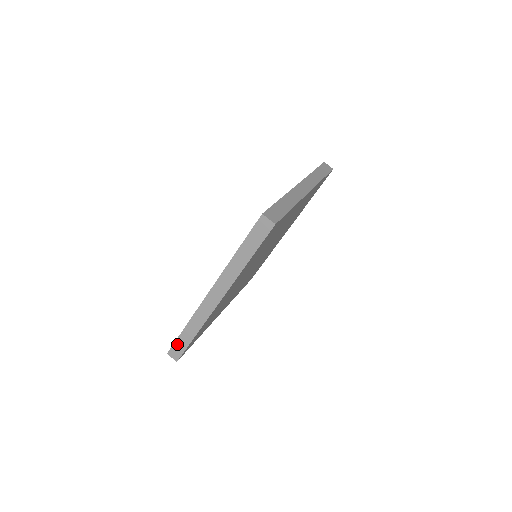
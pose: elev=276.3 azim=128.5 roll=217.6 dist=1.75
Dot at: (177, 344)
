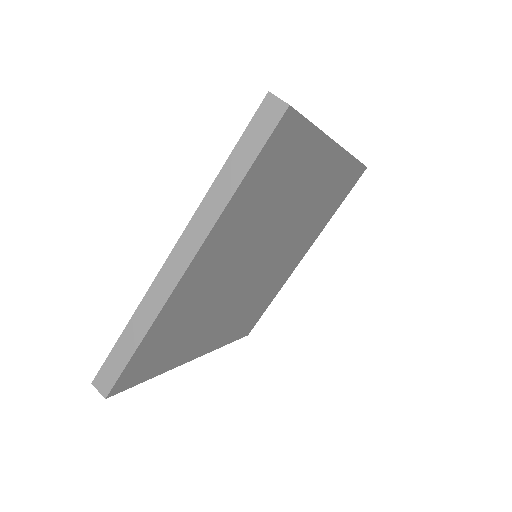
Dot at: (110, 362)
